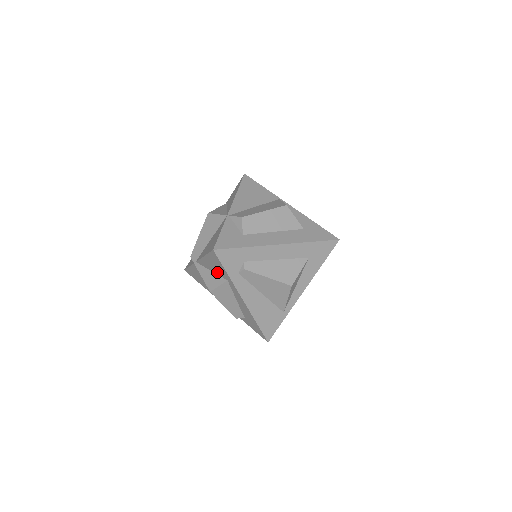
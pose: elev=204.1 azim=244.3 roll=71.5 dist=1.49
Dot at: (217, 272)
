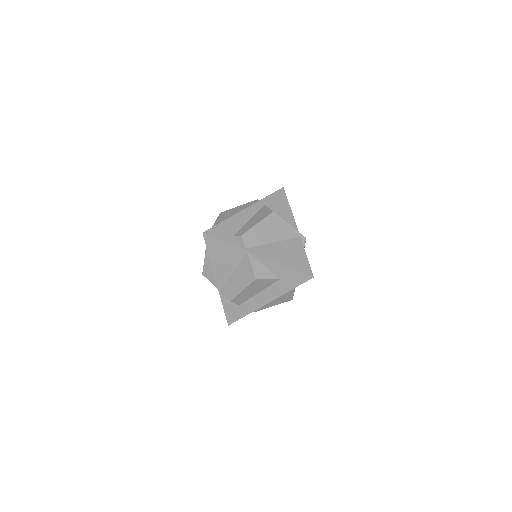
Dot at: occluded
